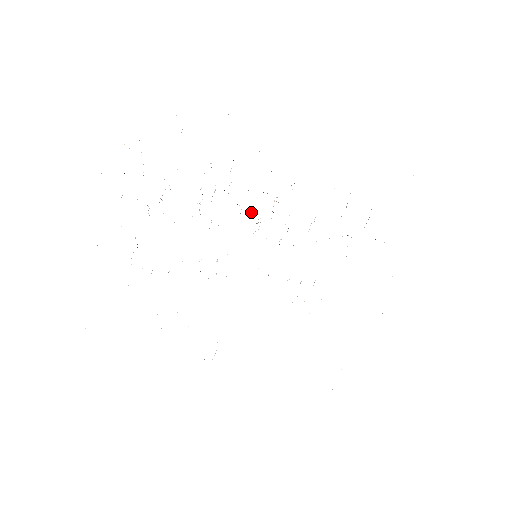
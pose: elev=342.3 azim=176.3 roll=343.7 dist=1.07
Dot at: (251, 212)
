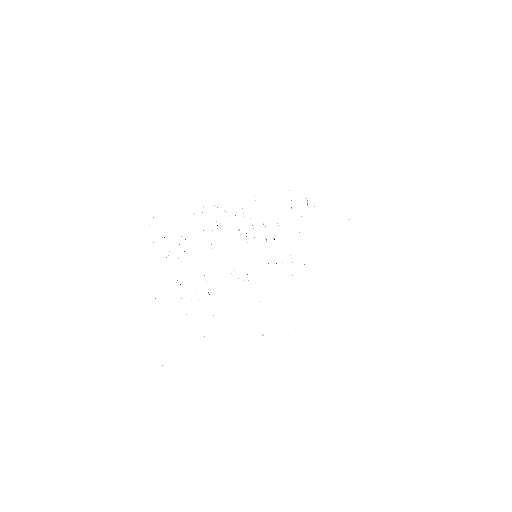
Dot at: (239, 230)
